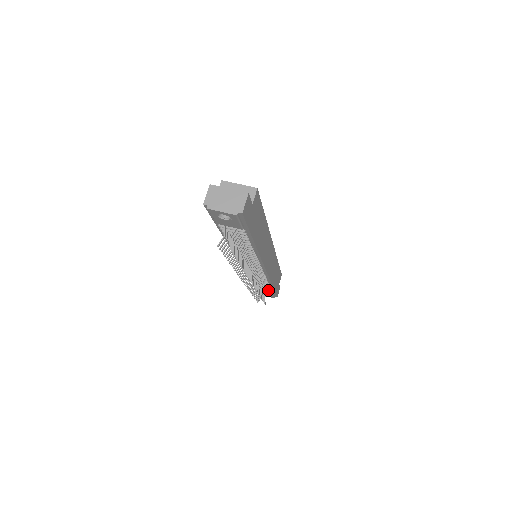
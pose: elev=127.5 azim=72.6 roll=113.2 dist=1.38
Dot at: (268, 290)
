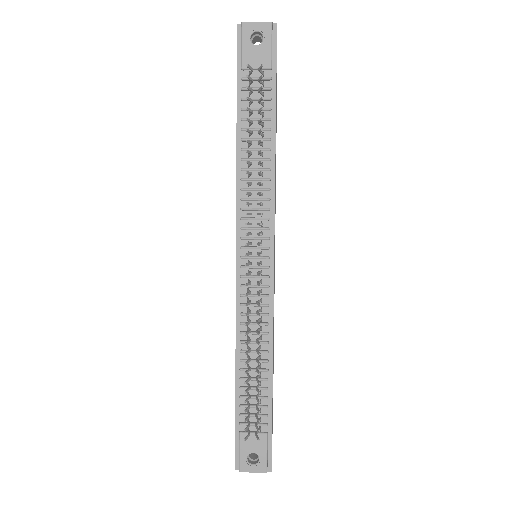
Dot at: (262, 406)
